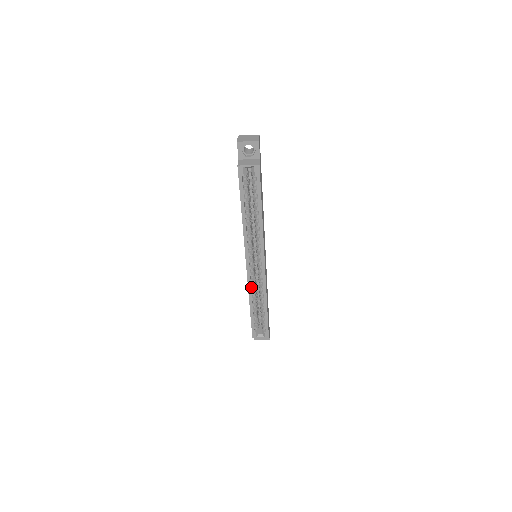
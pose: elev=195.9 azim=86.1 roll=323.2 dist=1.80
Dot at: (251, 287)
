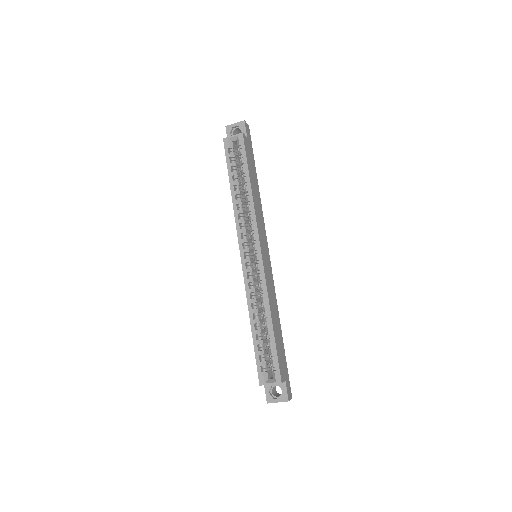
Dot at: (249, 291)
